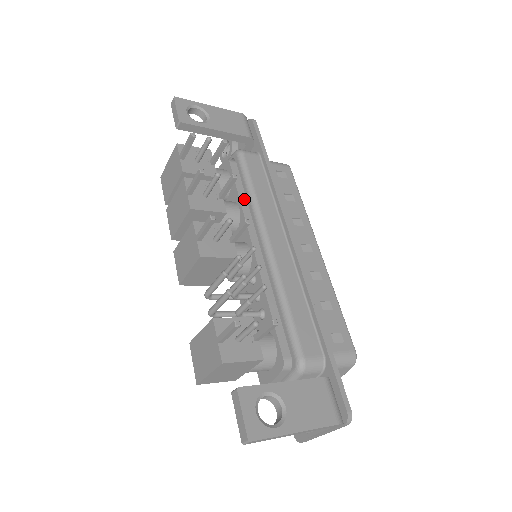
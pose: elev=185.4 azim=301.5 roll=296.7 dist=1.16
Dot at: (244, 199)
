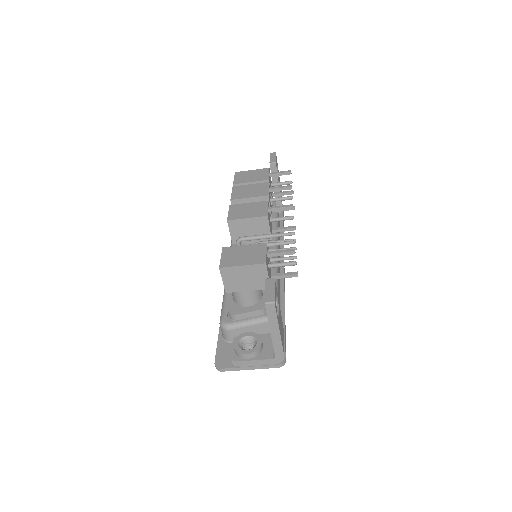
Dot at: occluded
